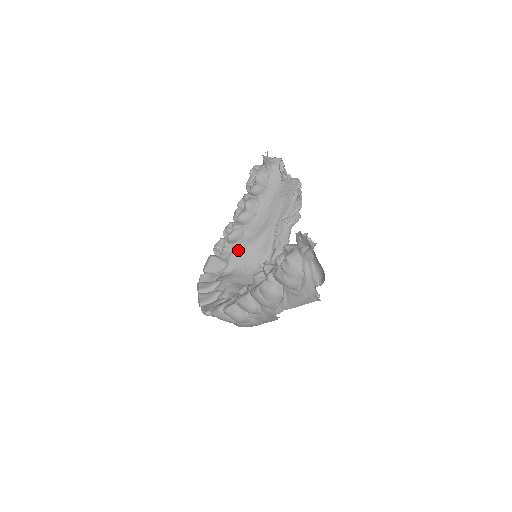
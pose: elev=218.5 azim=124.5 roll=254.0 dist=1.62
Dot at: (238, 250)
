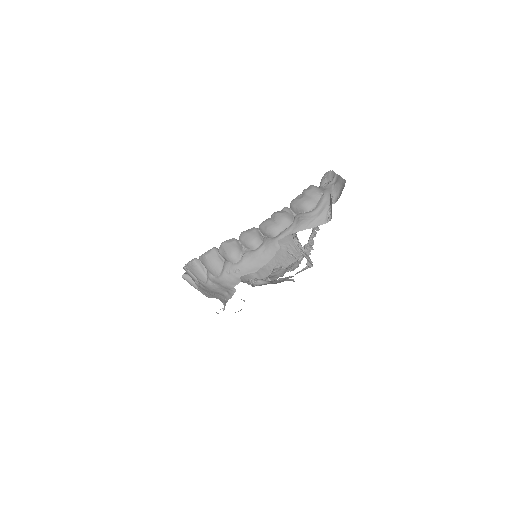
Dot at: occluded
